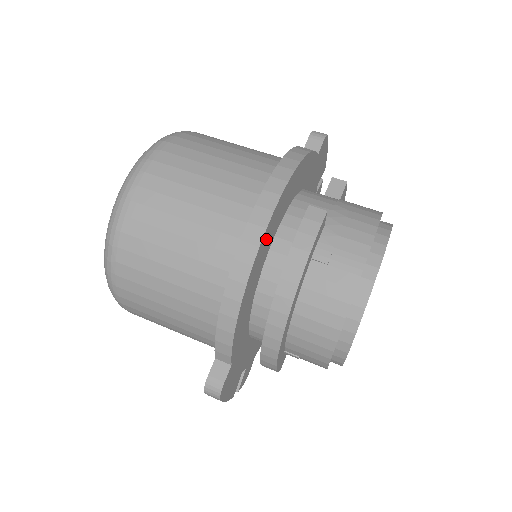
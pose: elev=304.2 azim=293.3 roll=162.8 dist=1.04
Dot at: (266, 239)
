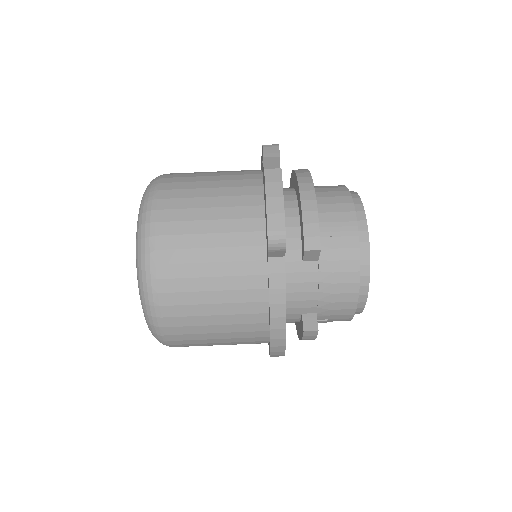
Dot at: occluded
